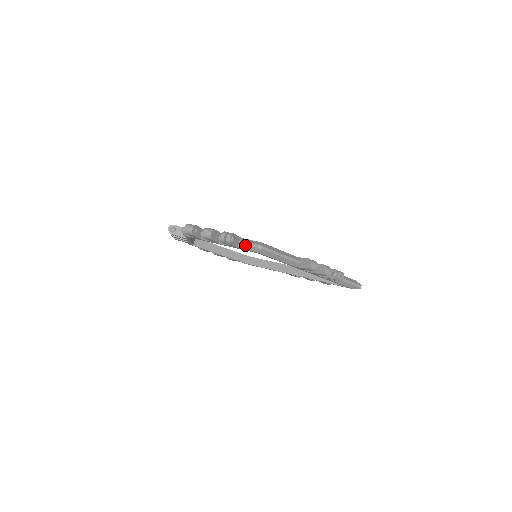
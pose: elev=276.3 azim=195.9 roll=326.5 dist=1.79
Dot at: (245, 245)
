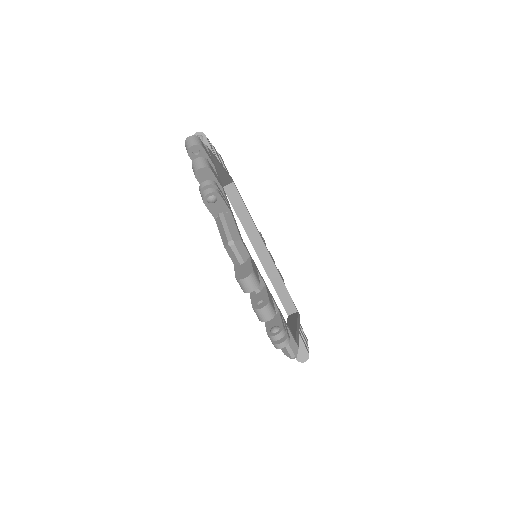
Dot at: occluded
